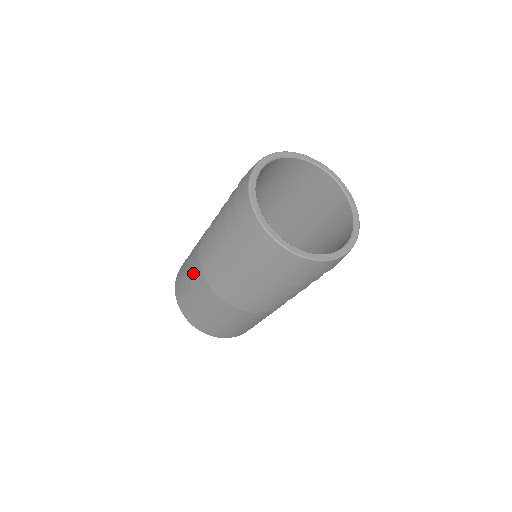
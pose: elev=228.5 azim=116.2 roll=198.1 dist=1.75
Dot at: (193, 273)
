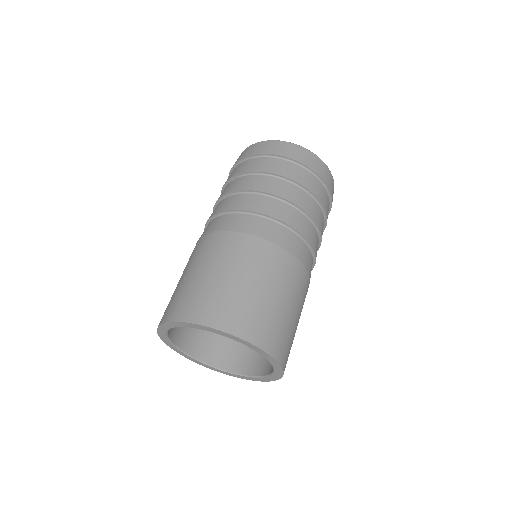
Dot at: (193, 255)
